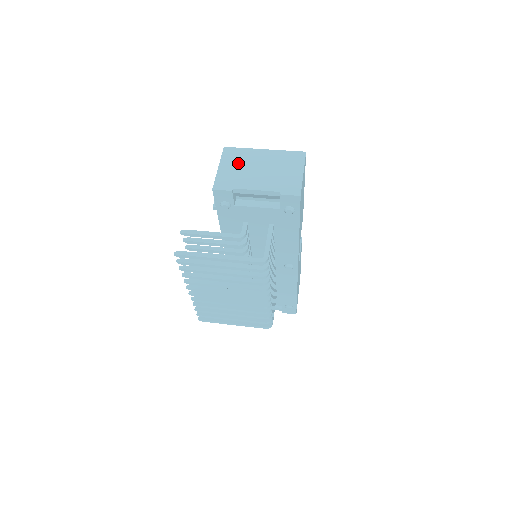
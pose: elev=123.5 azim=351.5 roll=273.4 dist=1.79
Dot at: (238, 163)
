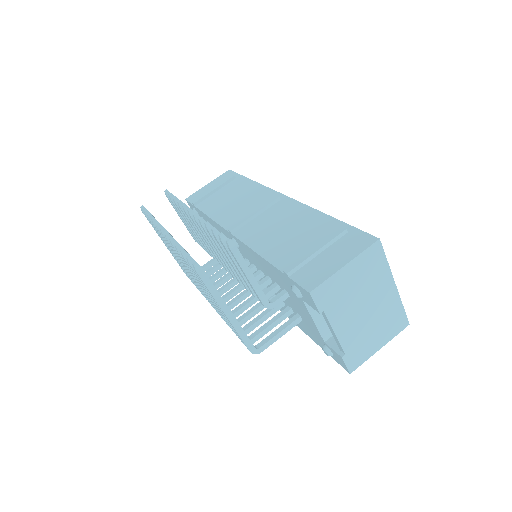
Dot at: (363, 279)
